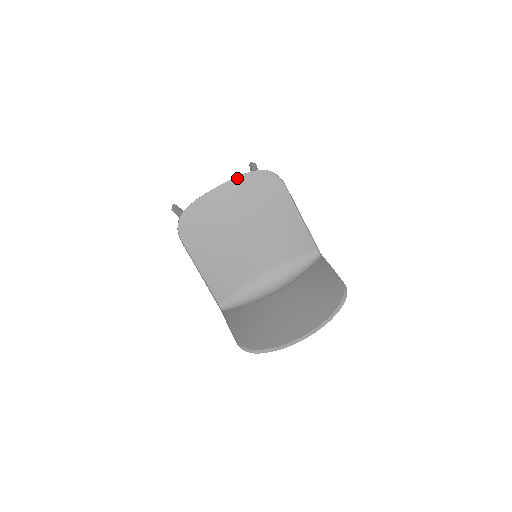
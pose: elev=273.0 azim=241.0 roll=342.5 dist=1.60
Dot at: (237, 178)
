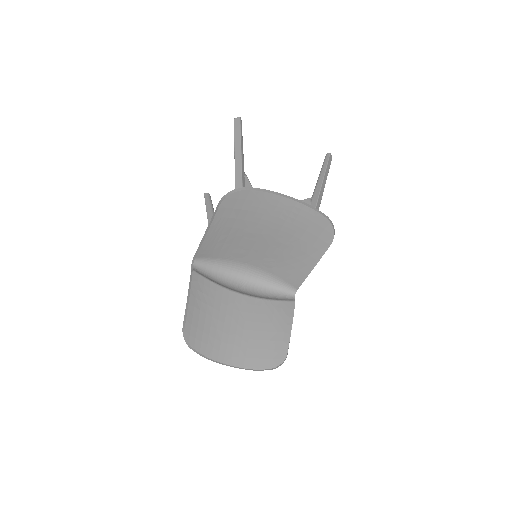
Dot at: (308, 208)
